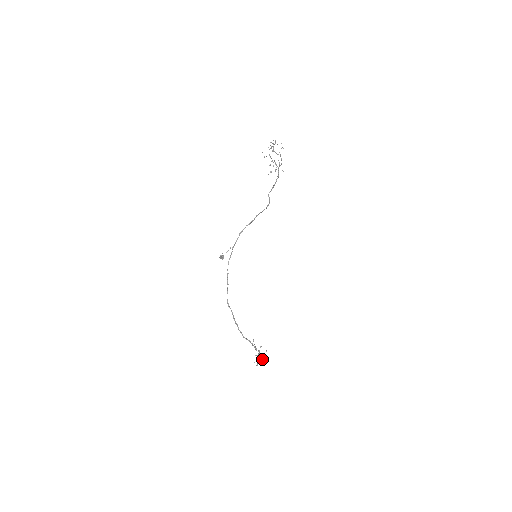
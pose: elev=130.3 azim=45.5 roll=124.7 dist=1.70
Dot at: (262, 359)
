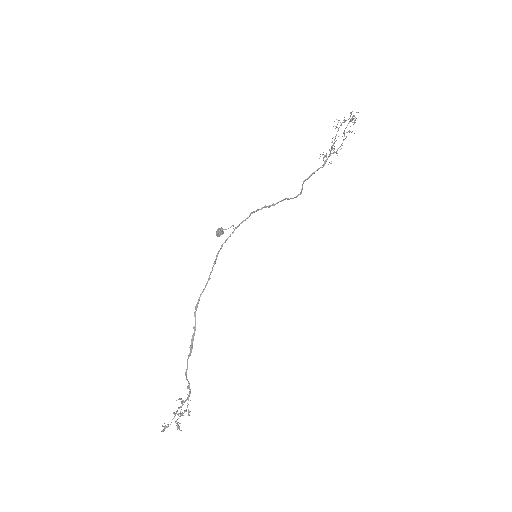
Dot at: occluded
